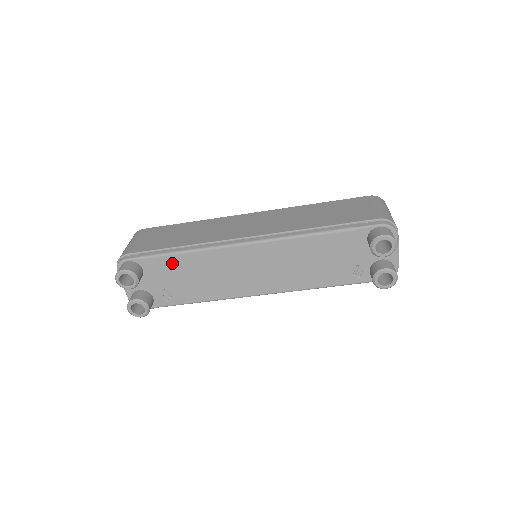
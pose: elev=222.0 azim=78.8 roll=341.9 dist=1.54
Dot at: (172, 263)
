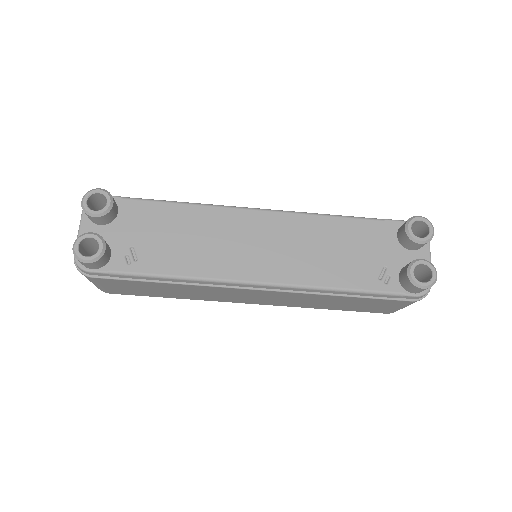
Dot at: (160, 212)
